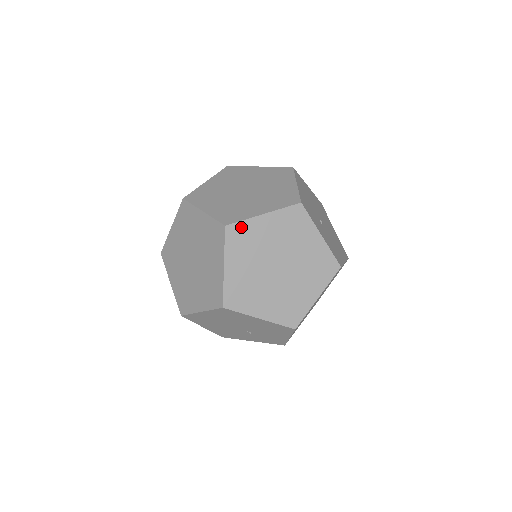
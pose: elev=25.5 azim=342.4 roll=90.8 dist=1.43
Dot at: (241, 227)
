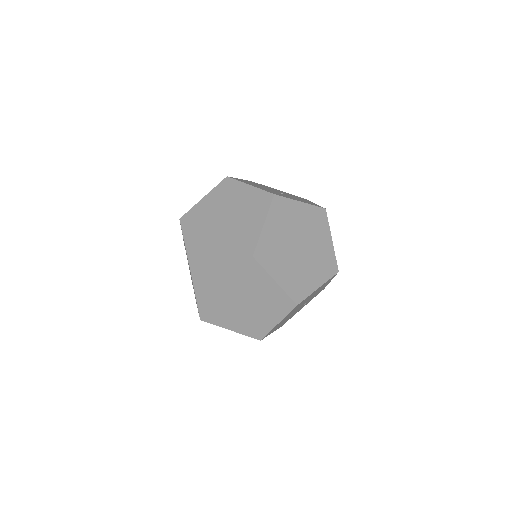
Dot at: (261, 247)
